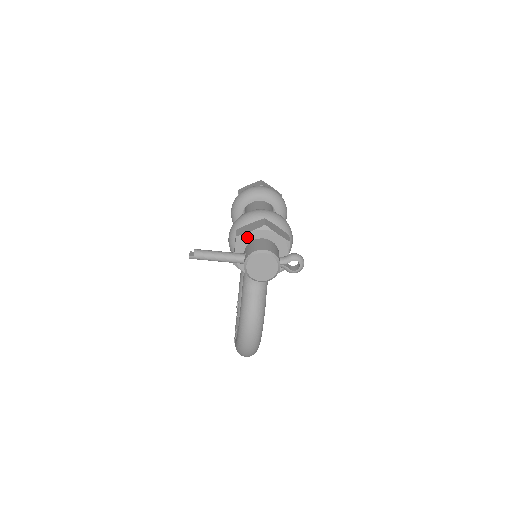
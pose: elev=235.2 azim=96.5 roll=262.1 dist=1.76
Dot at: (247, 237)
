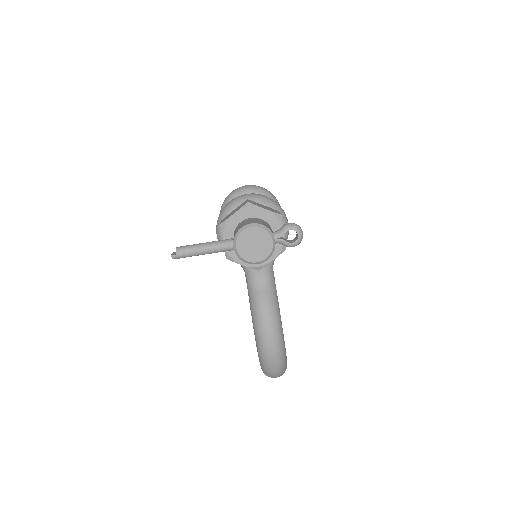
Dot at: (232, 221)
